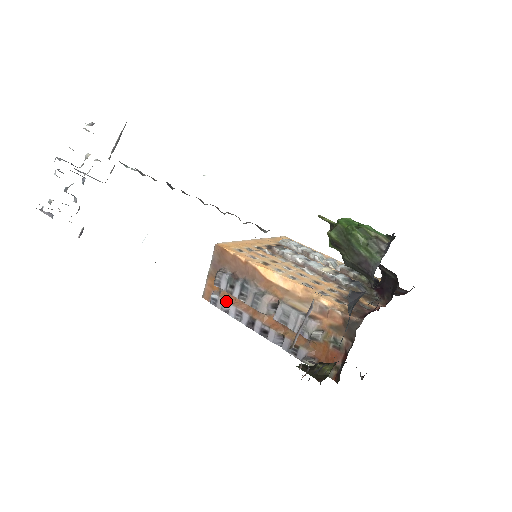
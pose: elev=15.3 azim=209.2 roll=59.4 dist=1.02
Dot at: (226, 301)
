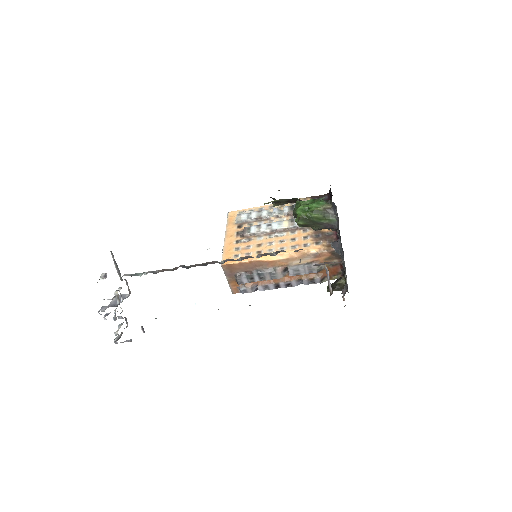
Dot at: (252, 286)
